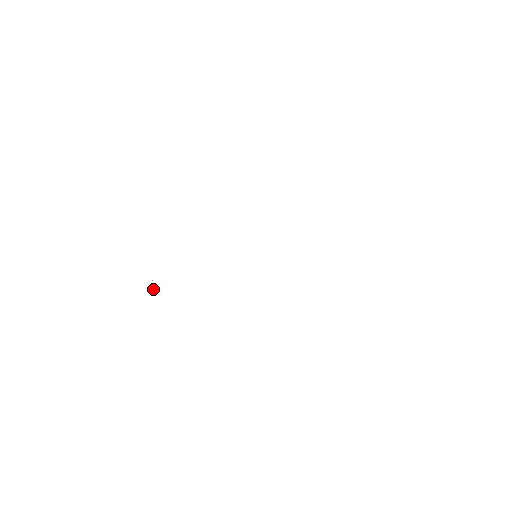
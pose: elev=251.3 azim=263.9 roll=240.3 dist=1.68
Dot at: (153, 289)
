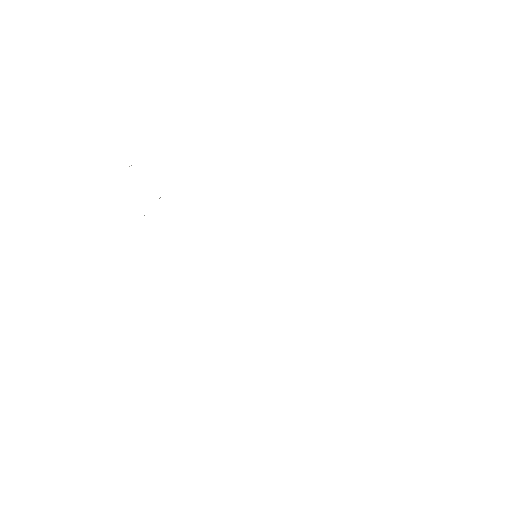
Dot at: occluded
